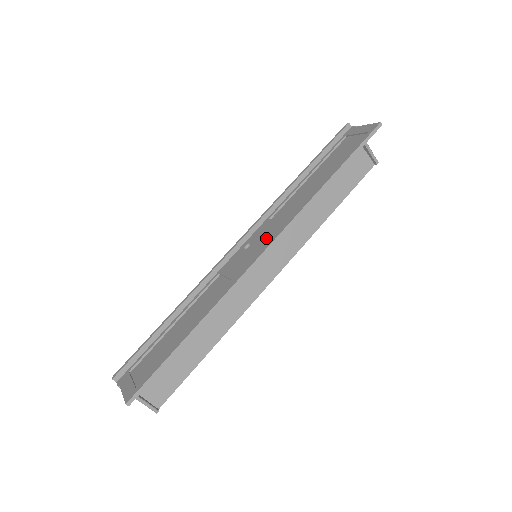
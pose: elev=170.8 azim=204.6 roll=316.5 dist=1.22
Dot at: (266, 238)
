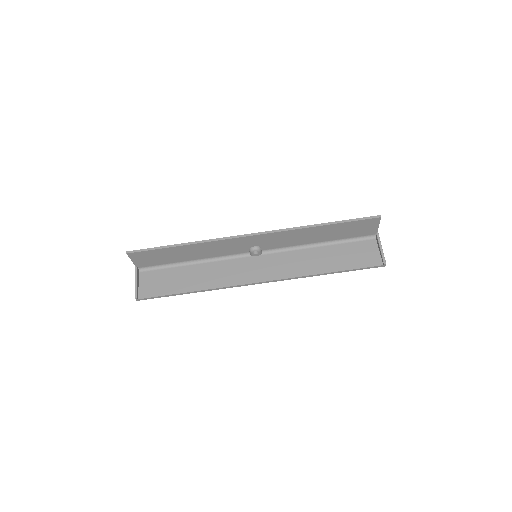
Dot at: occluded
